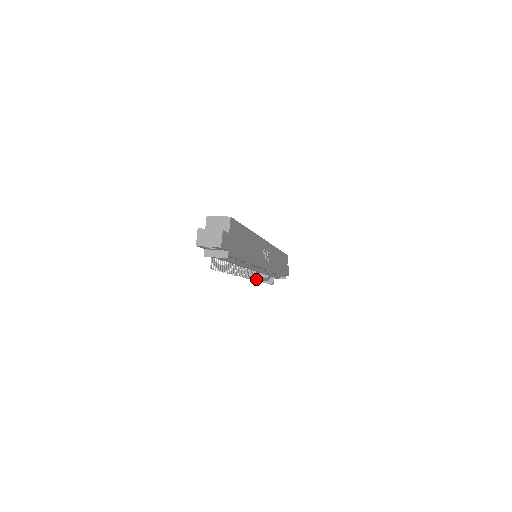
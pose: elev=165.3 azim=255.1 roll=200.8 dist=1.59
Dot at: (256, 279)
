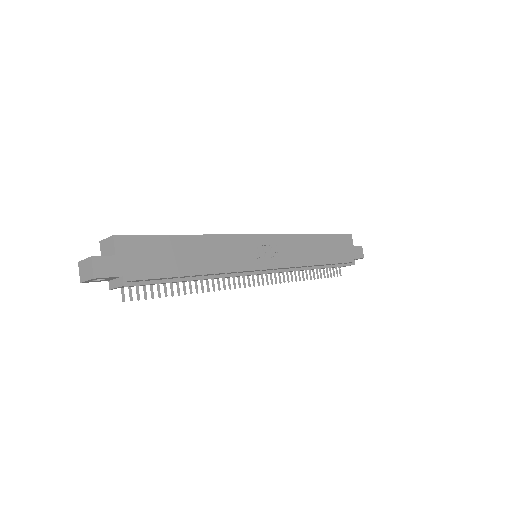
Dot at: (279, 281)
